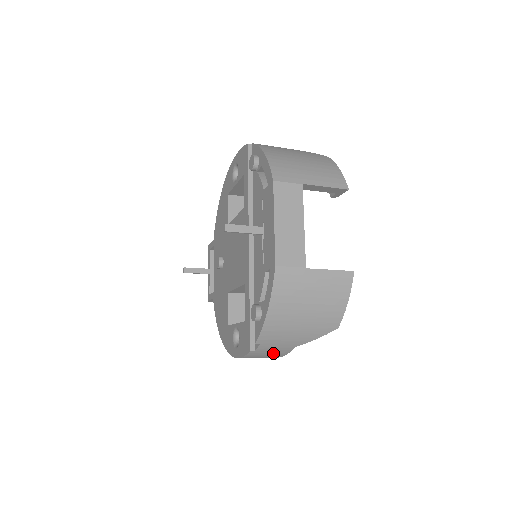
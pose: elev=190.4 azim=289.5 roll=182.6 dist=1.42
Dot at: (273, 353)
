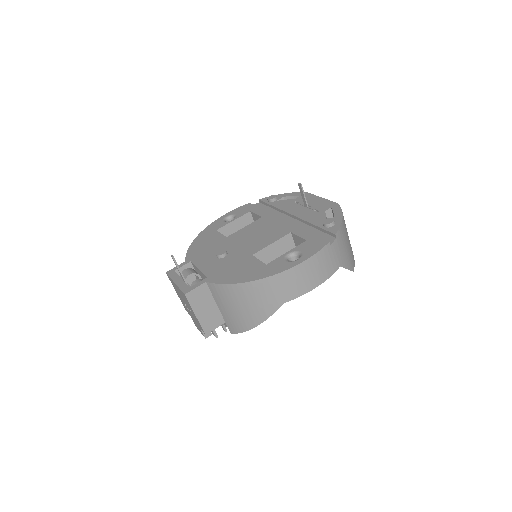
Dot at: (330, 263)
